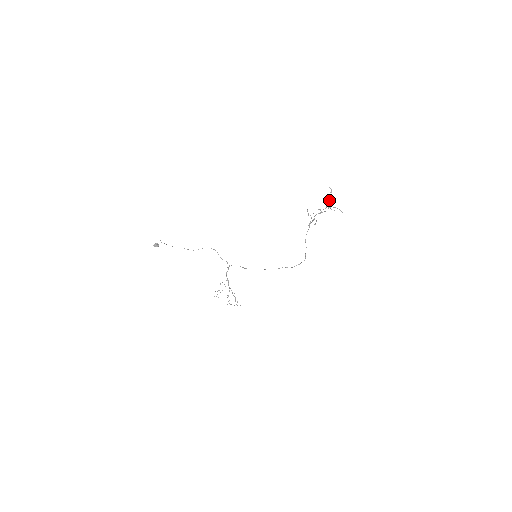
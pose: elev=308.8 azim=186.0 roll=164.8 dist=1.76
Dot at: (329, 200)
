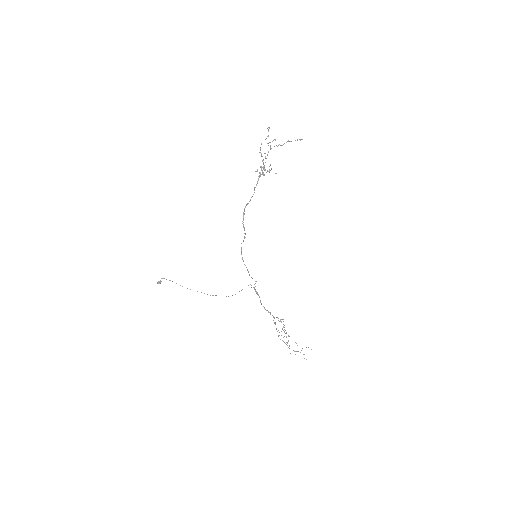
Dot at: occluded
